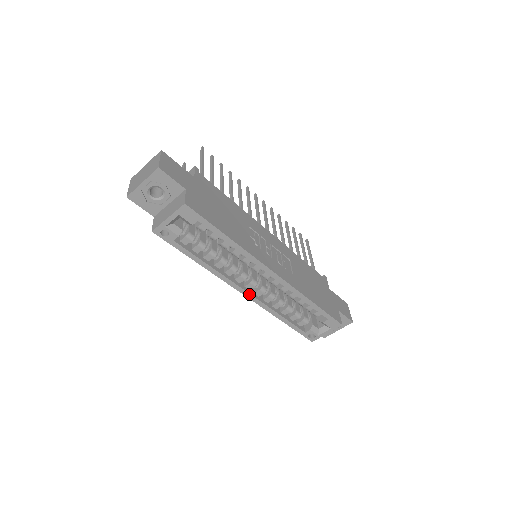
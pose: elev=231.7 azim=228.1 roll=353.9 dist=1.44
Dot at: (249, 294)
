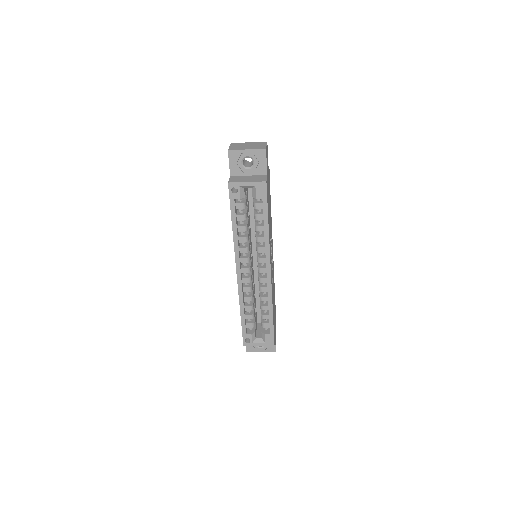
Dot at: (240, 275)
